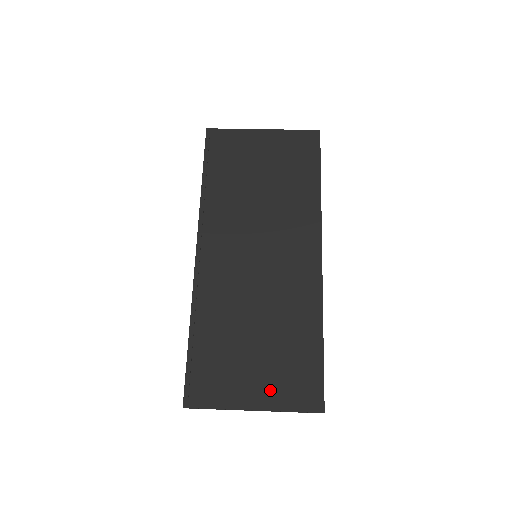
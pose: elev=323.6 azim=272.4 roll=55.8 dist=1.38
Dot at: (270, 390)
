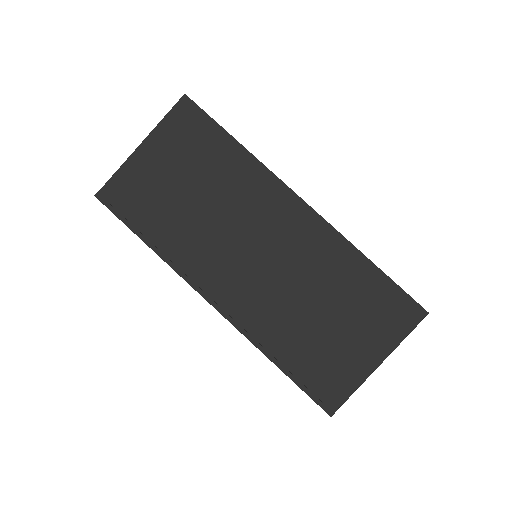
Dot at: (375, 339)
